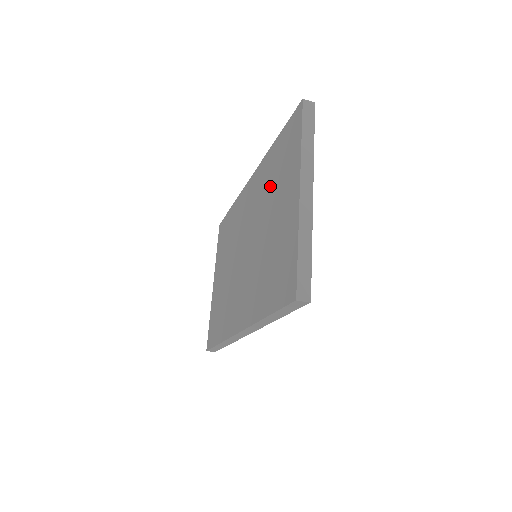
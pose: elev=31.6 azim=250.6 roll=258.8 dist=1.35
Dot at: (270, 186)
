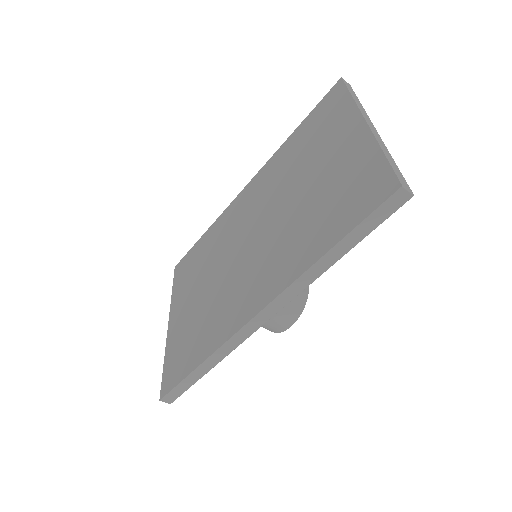
Dot at: (295, 161)
